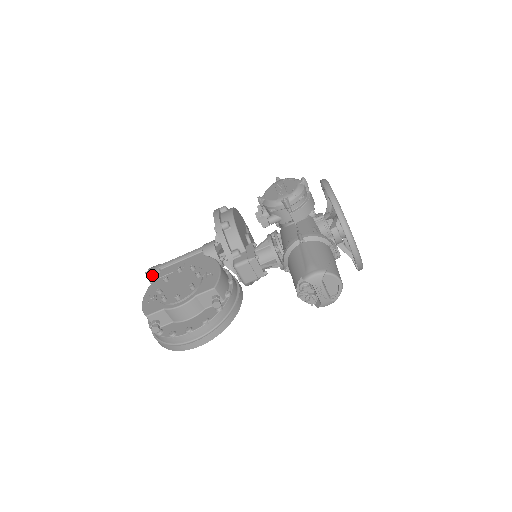
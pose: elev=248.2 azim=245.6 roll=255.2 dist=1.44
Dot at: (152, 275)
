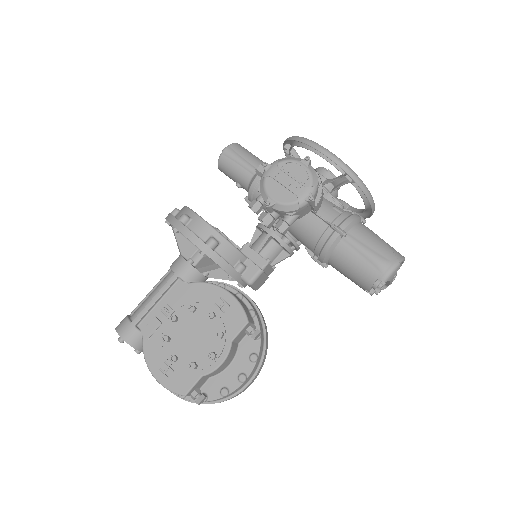
Dot at: (133, 340)
